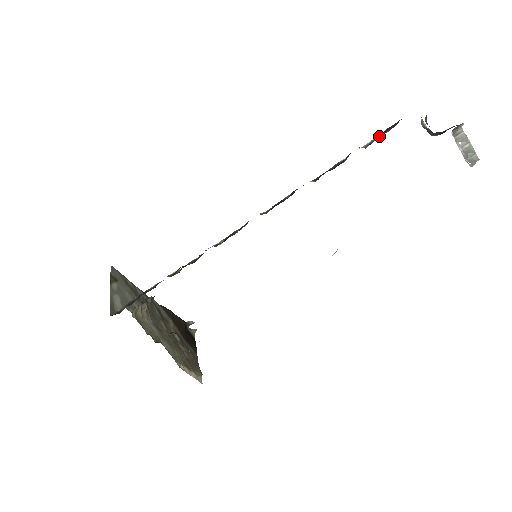
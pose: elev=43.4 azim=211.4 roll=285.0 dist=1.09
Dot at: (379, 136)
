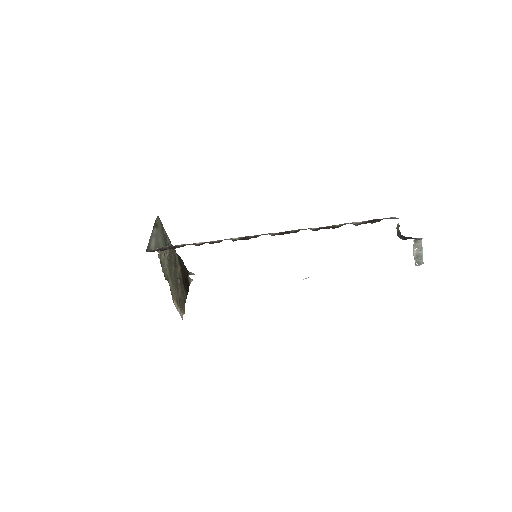
Dot at: (365, 223)
